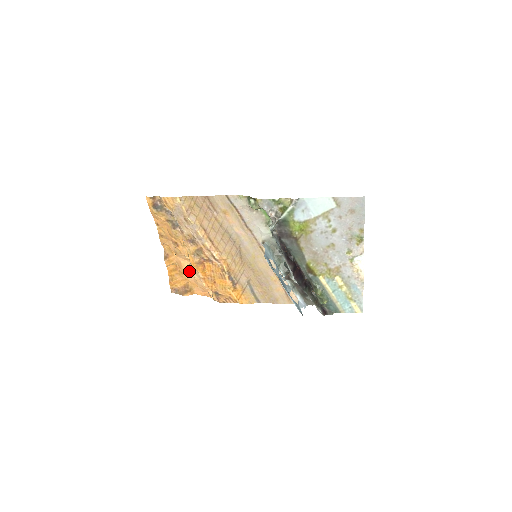
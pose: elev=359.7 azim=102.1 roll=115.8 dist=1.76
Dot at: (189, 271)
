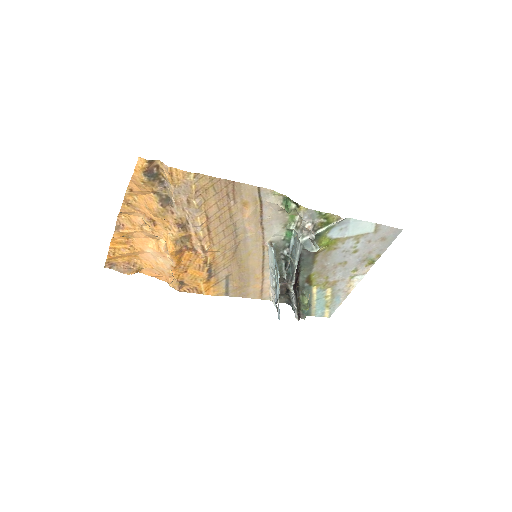
Dot at: (150, 251)
